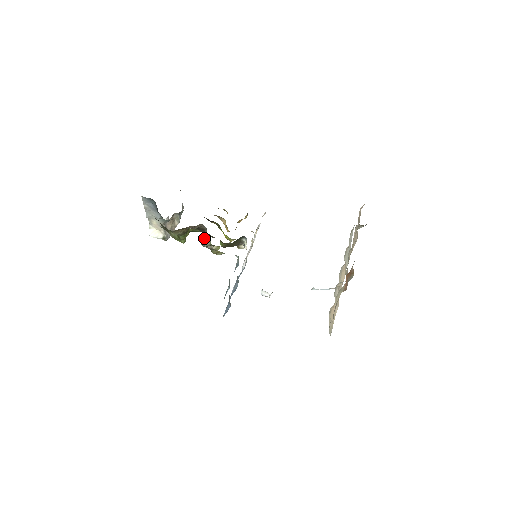
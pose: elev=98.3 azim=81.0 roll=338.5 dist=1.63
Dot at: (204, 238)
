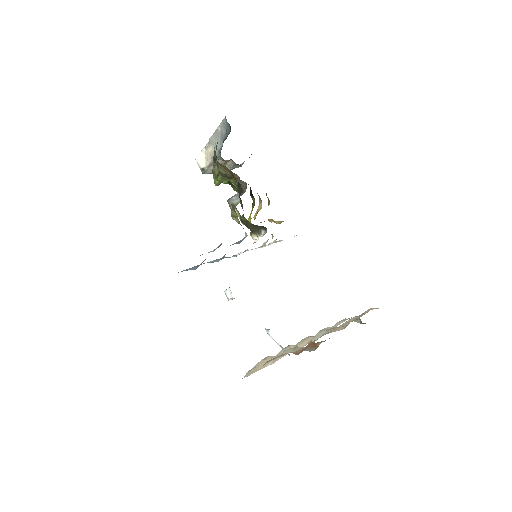
Dot at: (236, 196)
